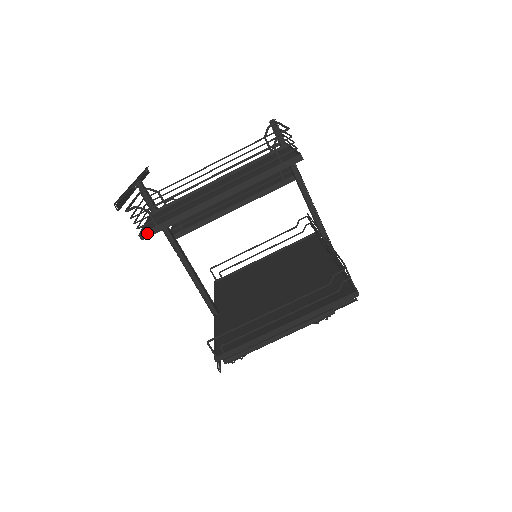
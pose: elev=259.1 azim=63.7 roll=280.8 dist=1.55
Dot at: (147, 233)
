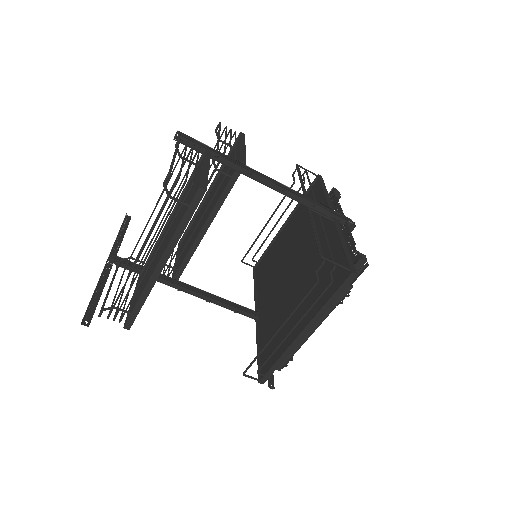
Dot at: (128, 323)
